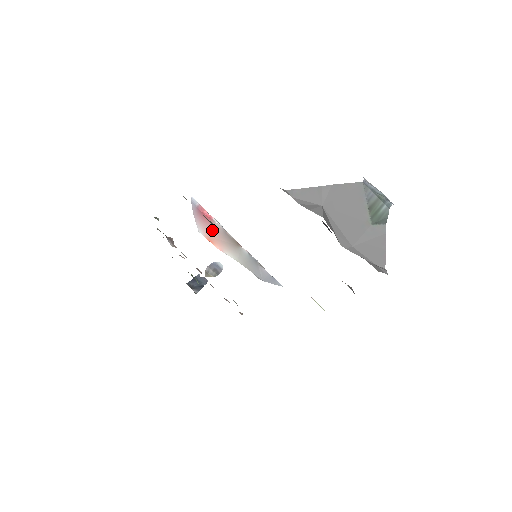
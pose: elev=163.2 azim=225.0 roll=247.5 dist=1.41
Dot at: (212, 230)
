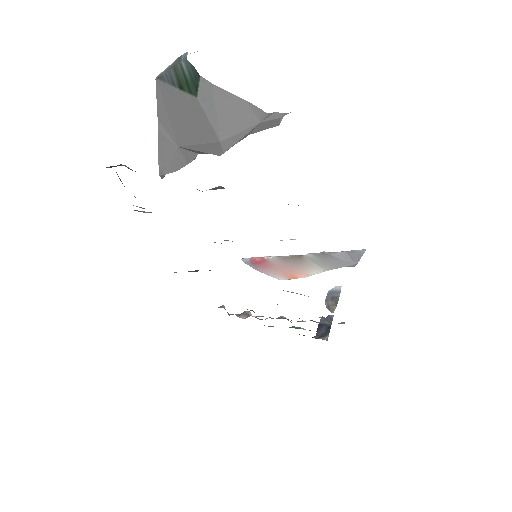
Dot at: (278, 268)
